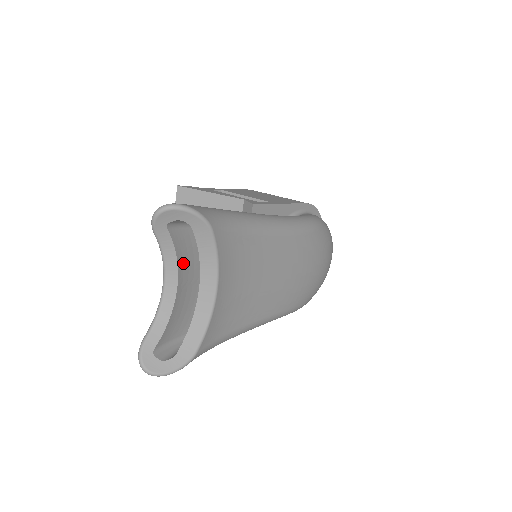
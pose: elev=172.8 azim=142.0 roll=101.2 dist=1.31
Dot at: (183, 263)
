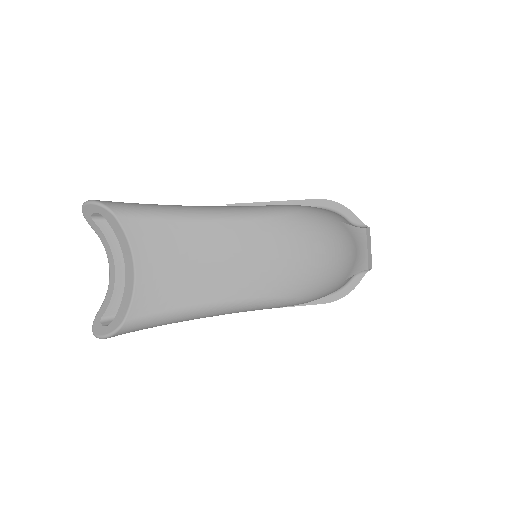
Dot at: (119, 249)
